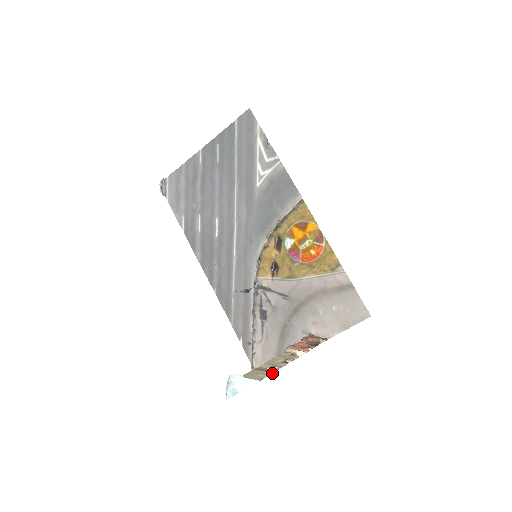
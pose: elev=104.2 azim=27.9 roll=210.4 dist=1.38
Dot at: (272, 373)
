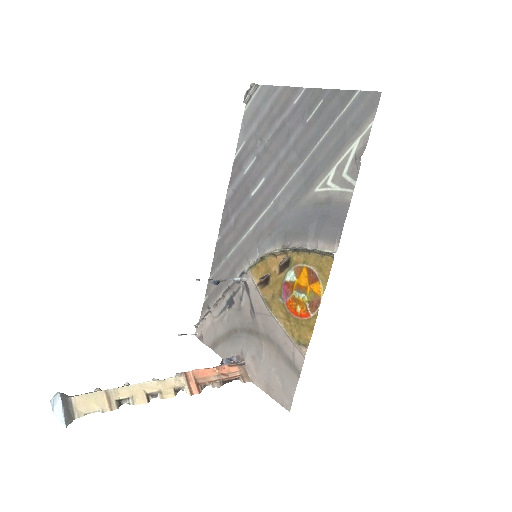
Dot at: (109, 410)
